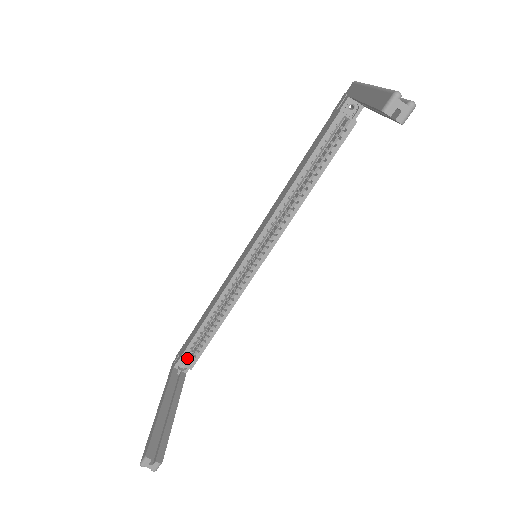
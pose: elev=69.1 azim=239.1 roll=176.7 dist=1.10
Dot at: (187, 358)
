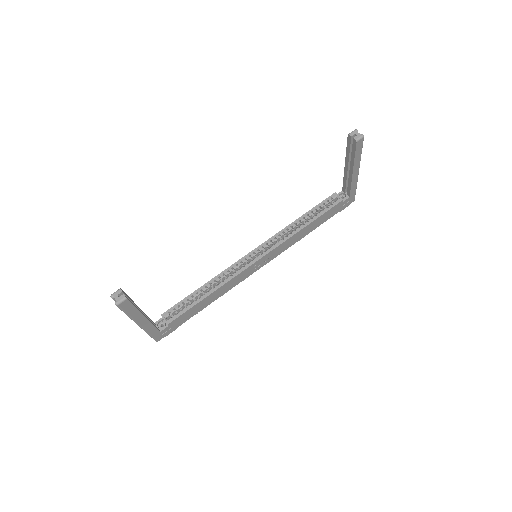
Dot at: occluded
